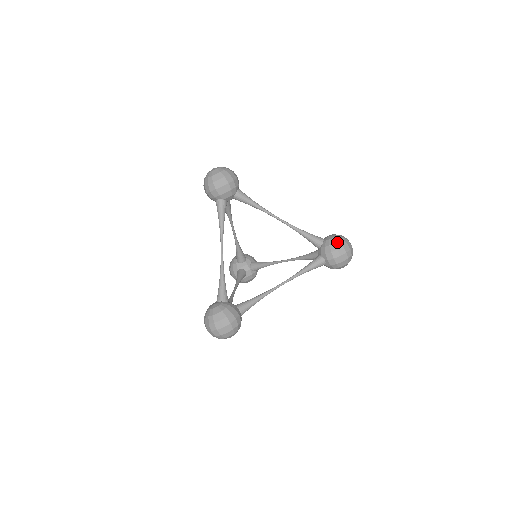
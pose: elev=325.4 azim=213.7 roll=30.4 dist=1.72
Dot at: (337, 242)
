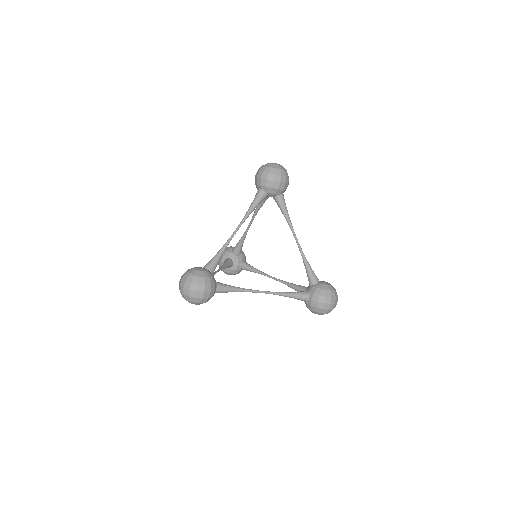
Dot at: (329, 291)
